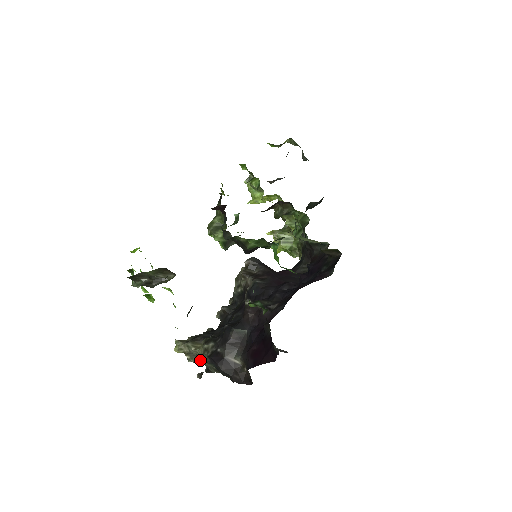
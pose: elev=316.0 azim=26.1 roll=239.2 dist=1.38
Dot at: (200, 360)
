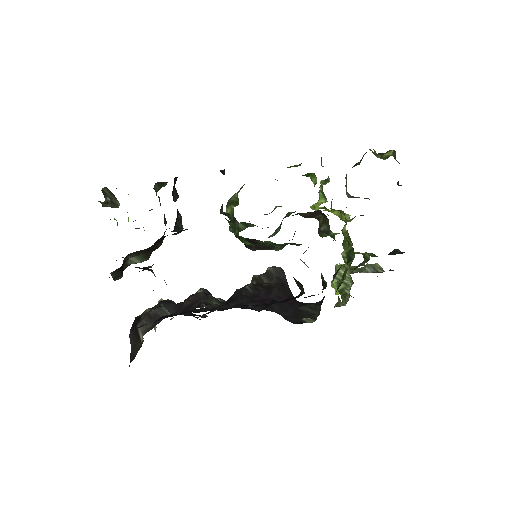
Dot at: (155, 328)
